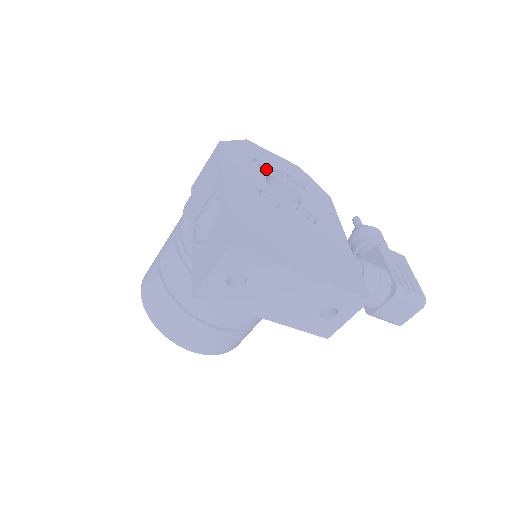
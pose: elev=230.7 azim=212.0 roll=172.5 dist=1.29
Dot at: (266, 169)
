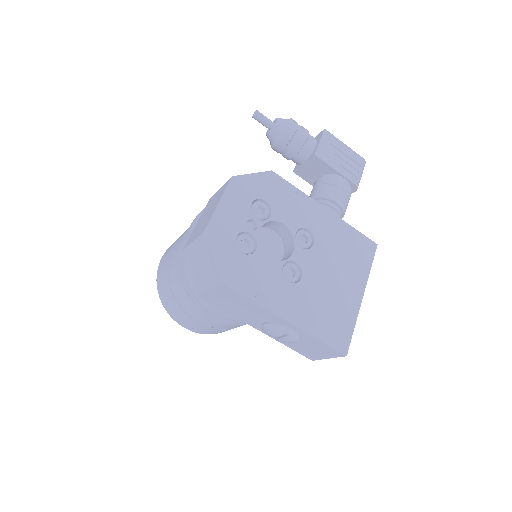
Dot at: (248, 240)
